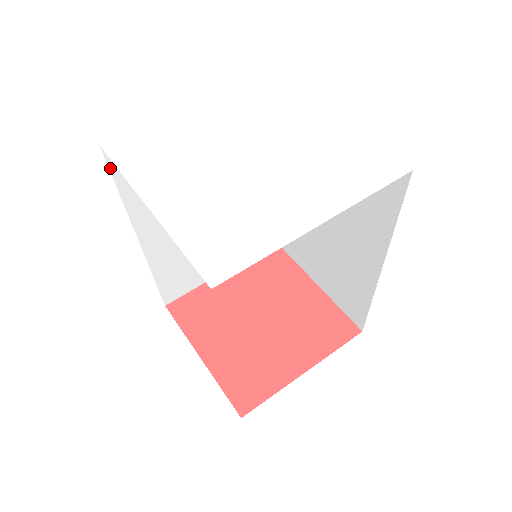
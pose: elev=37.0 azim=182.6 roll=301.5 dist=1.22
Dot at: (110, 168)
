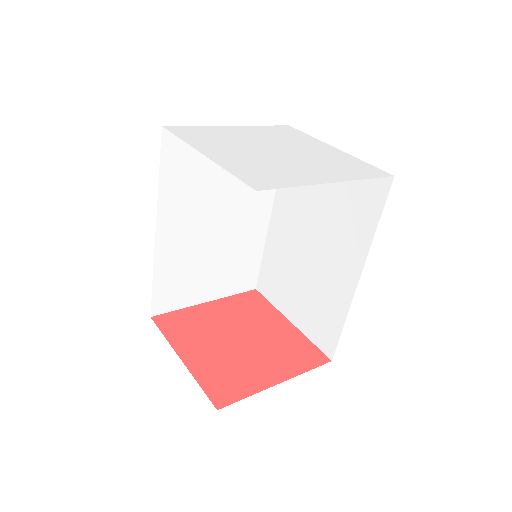
Dot at: (161, 149)
